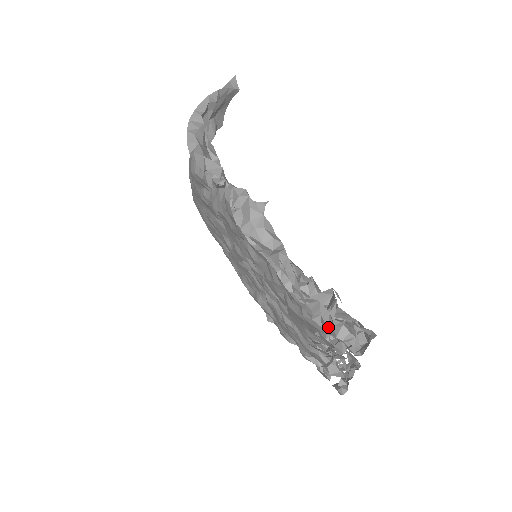
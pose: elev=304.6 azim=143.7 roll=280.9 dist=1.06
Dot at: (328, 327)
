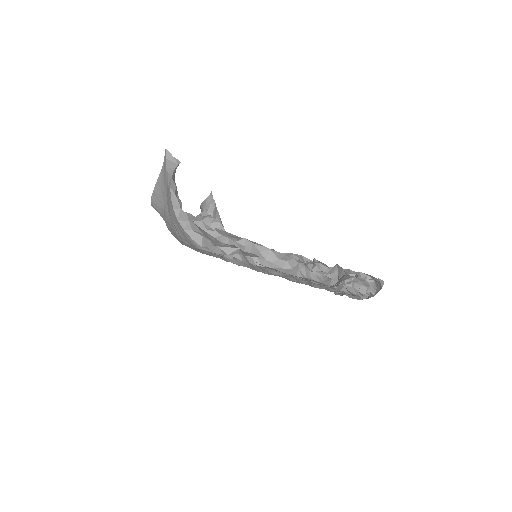
Dot at: (356, 295)
